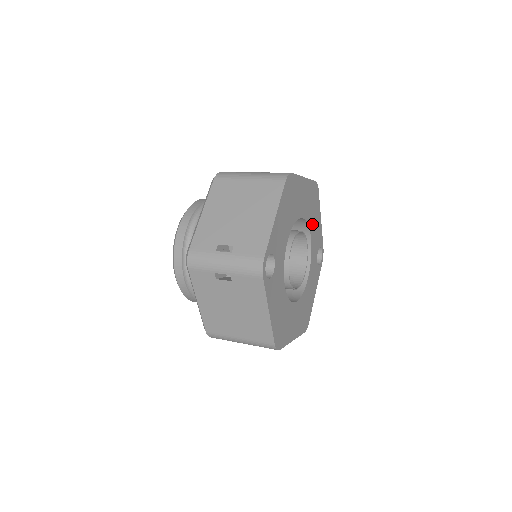
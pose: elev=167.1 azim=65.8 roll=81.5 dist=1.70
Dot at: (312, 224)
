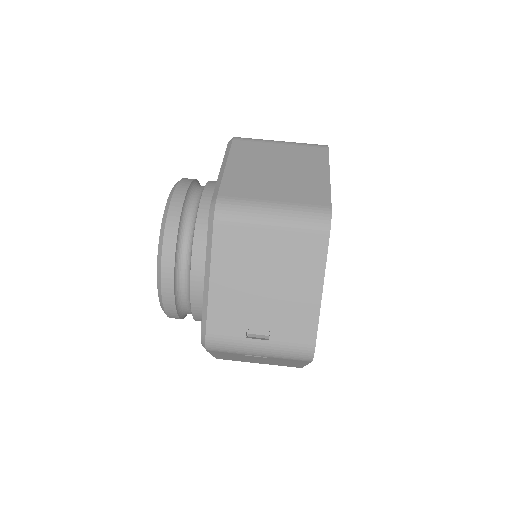
Dot at: occluded
